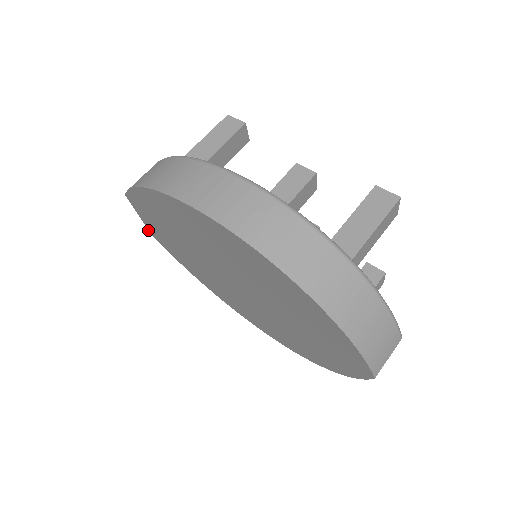
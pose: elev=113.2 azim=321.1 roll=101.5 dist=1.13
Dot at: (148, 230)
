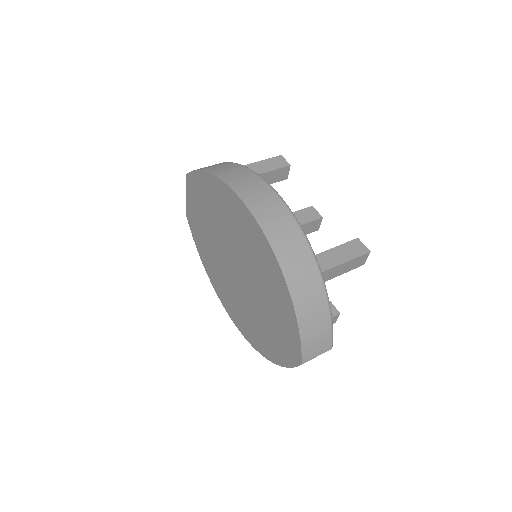
Dot at: (186, 210)
